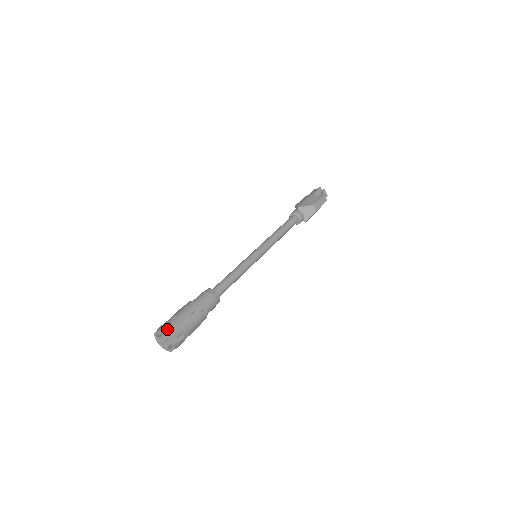
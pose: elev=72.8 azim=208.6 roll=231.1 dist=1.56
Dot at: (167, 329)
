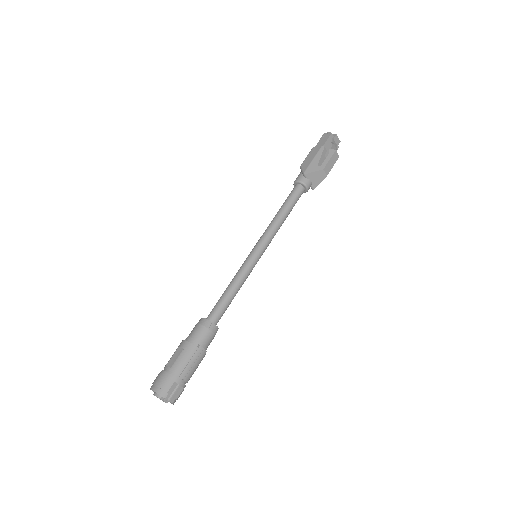
Dot at: (163, 389)
